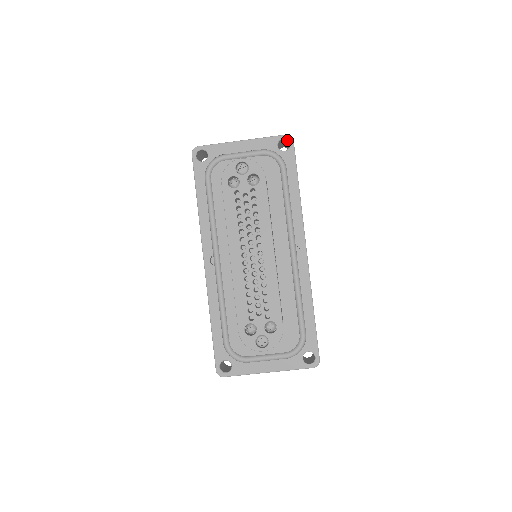
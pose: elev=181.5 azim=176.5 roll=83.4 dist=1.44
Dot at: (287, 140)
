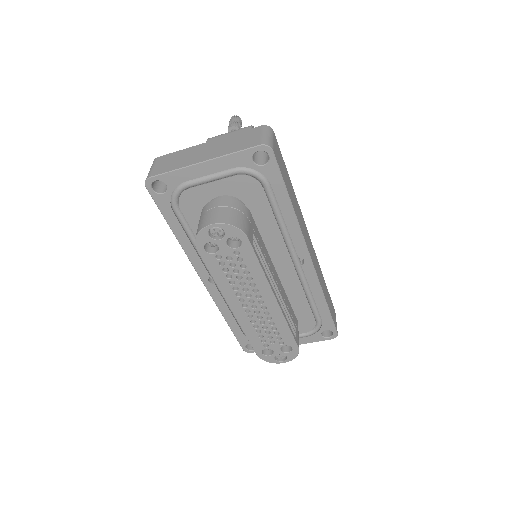
Dot at: (264, 151)
